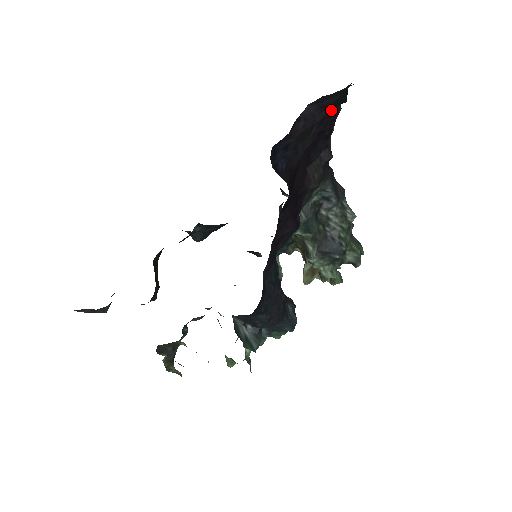
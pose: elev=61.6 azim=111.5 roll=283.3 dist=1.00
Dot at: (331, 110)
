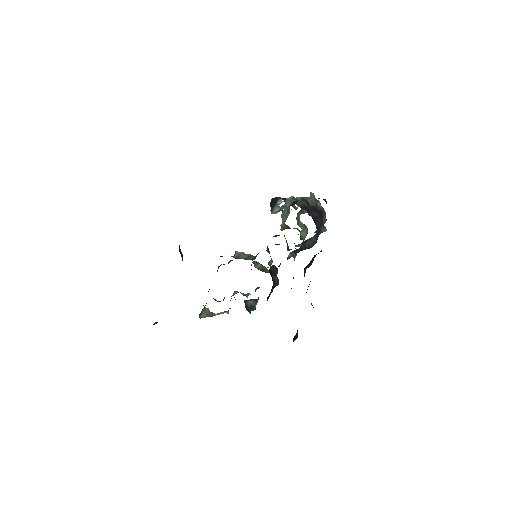
Dot at: occluded
